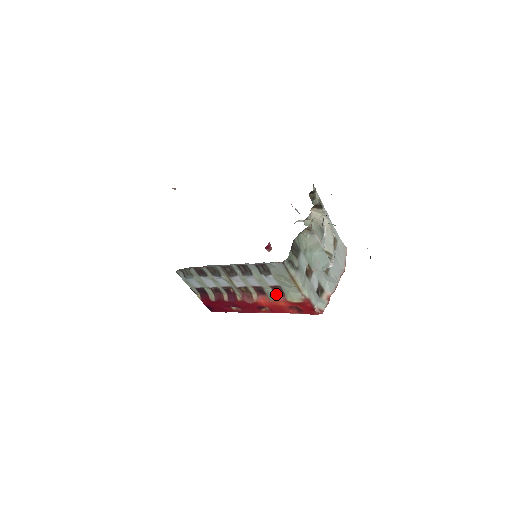
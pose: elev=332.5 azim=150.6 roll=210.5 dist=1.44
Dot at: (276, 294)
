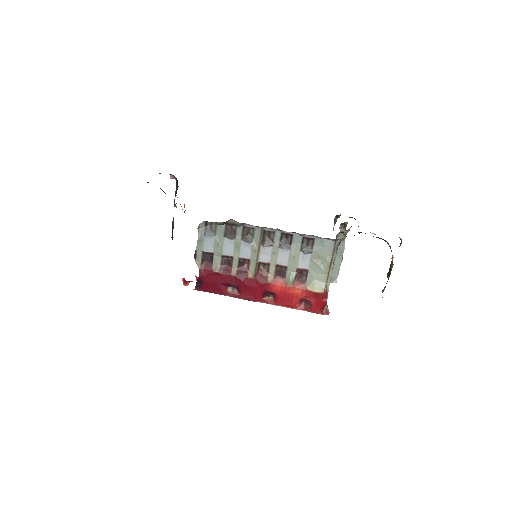
Dot at: (296, 280)
